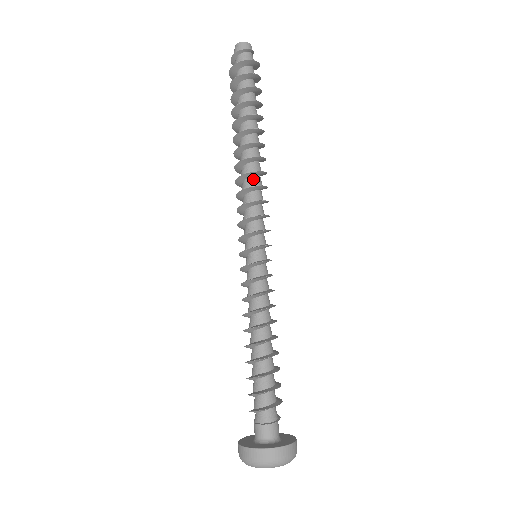
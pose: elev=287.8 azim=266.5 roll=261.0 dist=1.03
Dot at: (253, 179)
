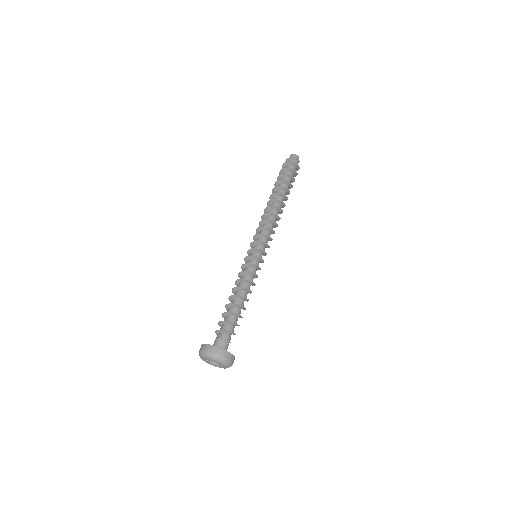
Dot at: (272, 217)
